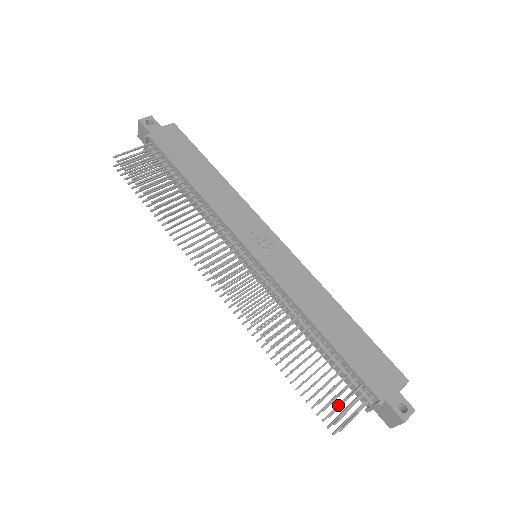
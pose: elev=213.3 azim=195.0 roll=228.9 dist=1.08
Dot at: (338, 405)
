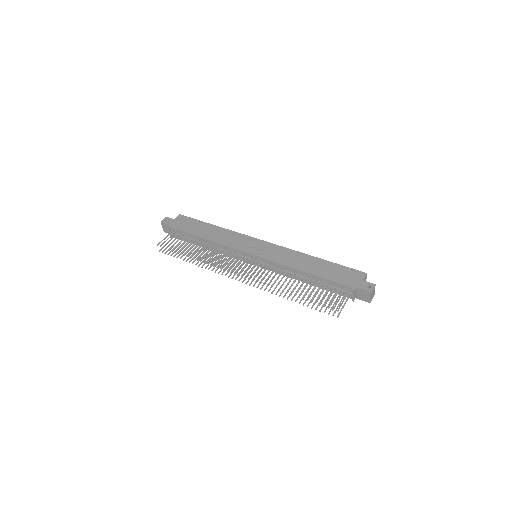
Dot at: (334, 304)
